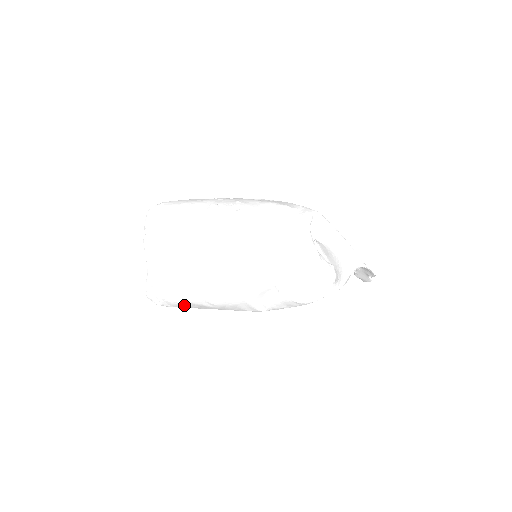
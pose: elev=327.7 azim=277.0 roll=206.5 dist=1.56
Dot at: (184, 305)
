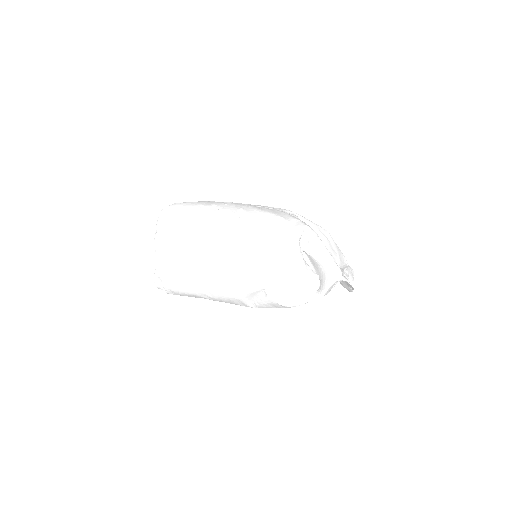
Dot at: (187, 295)
